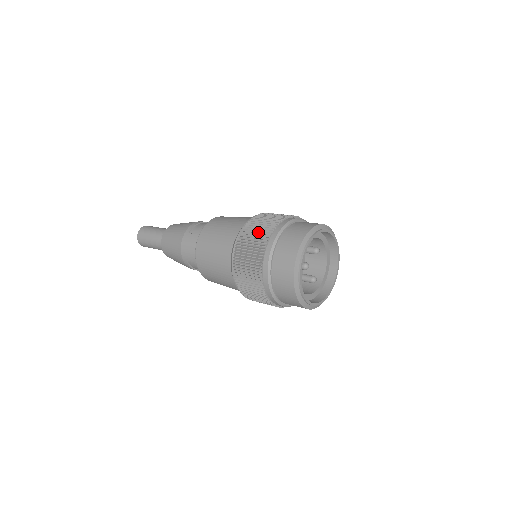
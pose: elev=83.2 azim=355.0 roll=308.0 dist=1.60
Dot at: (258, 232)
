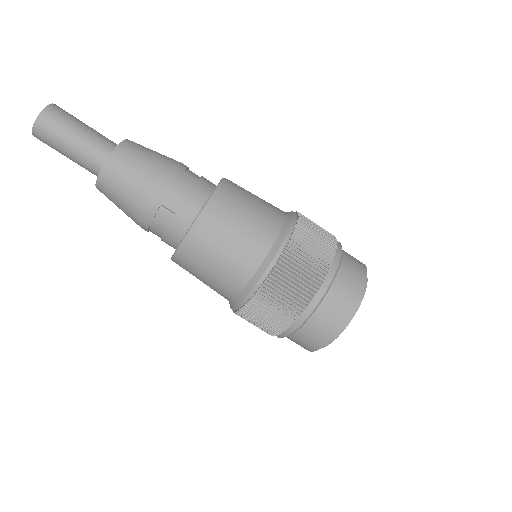
Dot at: (320, 233)
